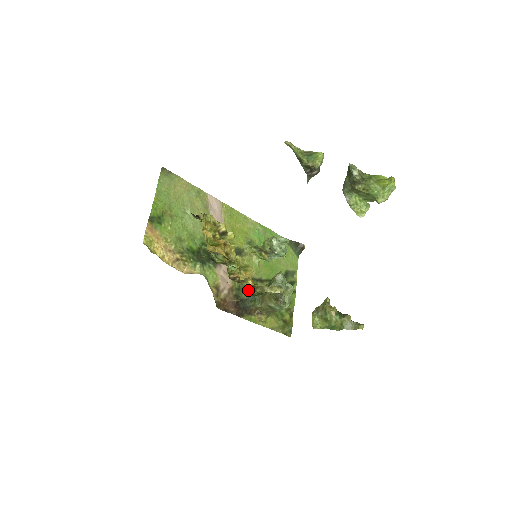
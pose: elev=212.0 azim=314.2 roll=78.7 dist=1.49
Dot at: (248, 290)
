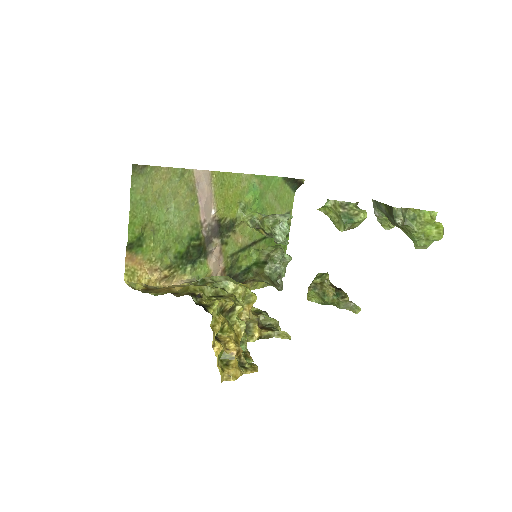
Dot at: (241, 262)
